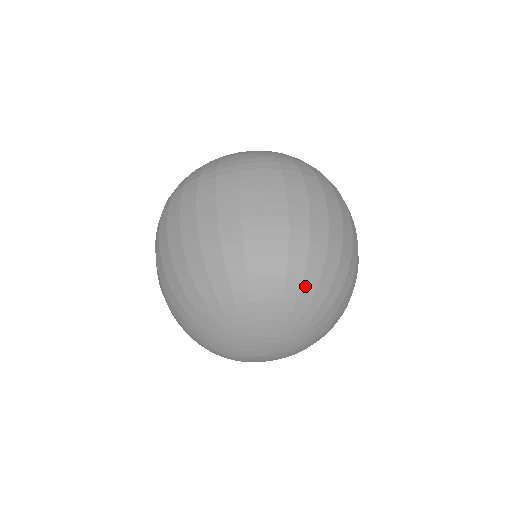
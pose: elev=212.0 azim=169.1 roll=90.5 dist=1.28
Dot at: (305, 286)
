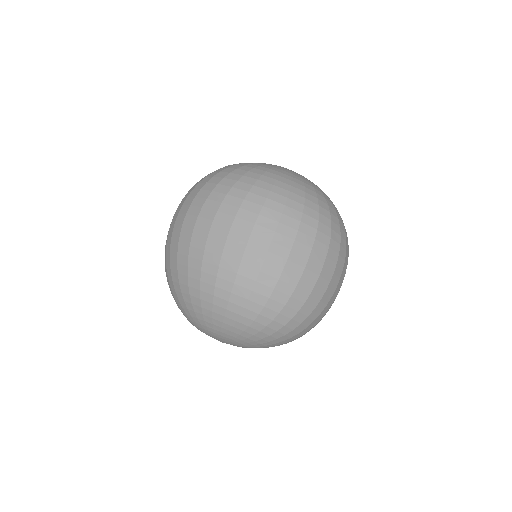
Dot at: (290, 333)
